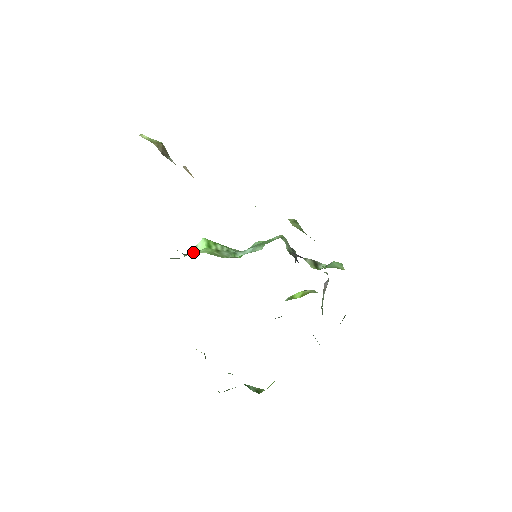
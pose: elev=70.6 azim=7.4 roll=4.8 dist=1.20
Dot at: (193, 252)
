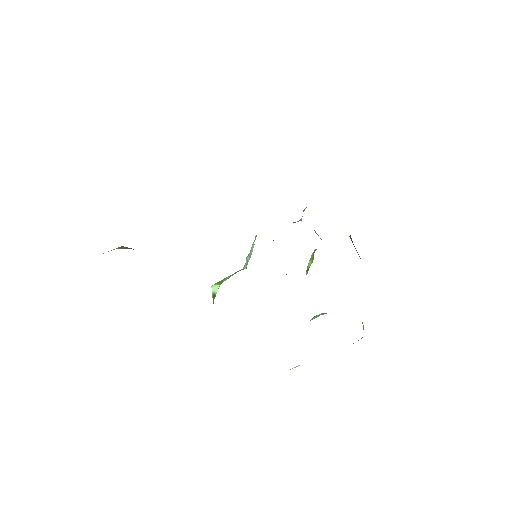
Dot at: (215, 296)
